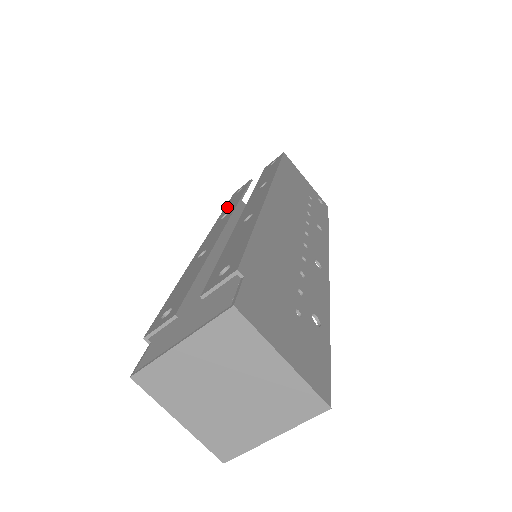
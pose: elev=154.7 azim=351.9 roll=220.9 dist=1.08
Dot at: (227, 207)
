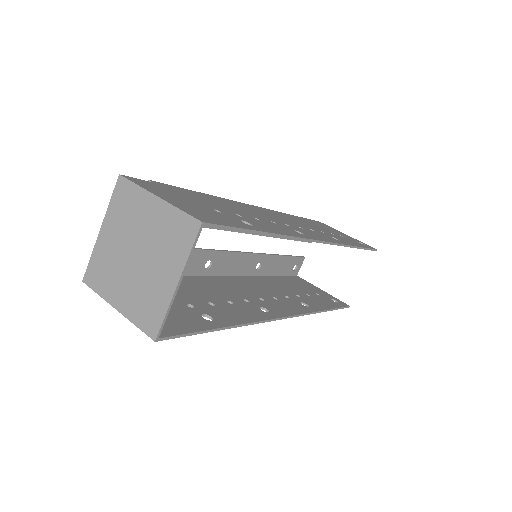
Dot at: (271, 270)
